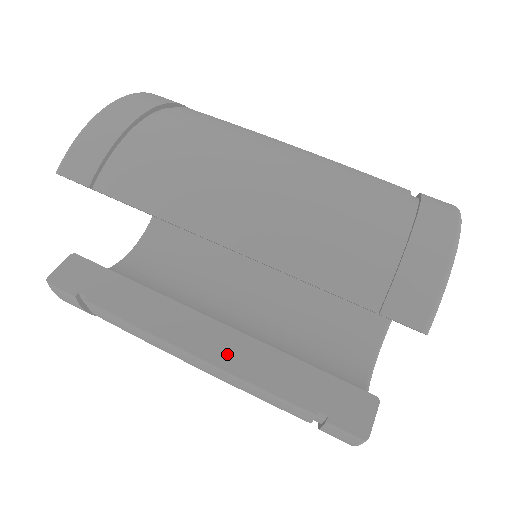
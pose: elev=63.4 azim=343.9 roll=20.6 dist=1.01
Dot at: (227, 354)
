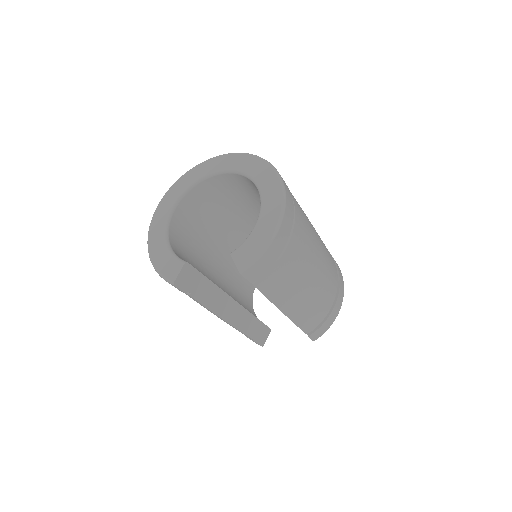
Dot at: (236, 319)
